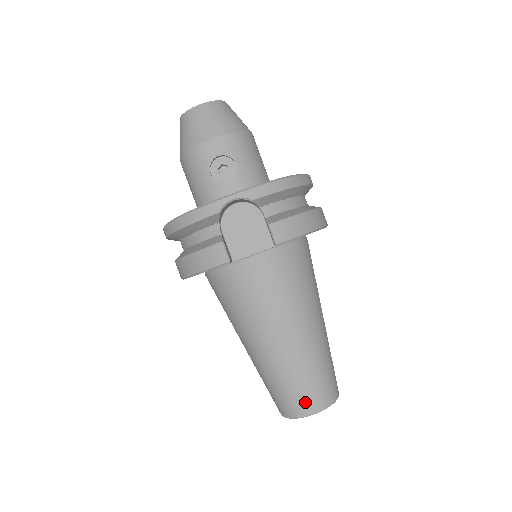
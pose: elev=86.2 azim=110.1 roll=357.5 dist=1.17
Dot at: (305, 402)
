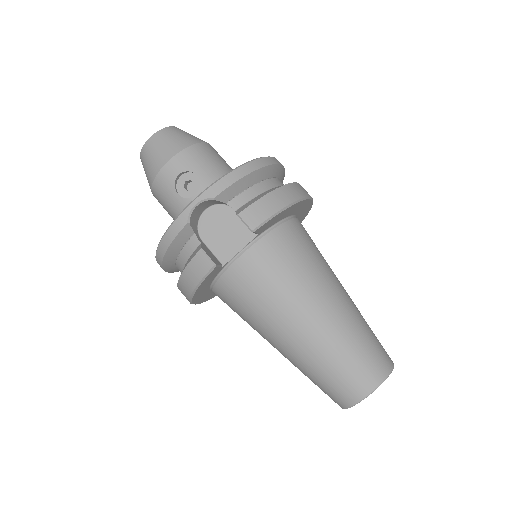
Dot at: (355, 384)
